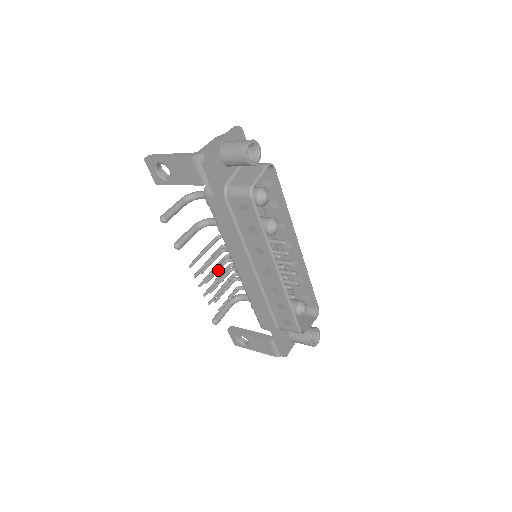
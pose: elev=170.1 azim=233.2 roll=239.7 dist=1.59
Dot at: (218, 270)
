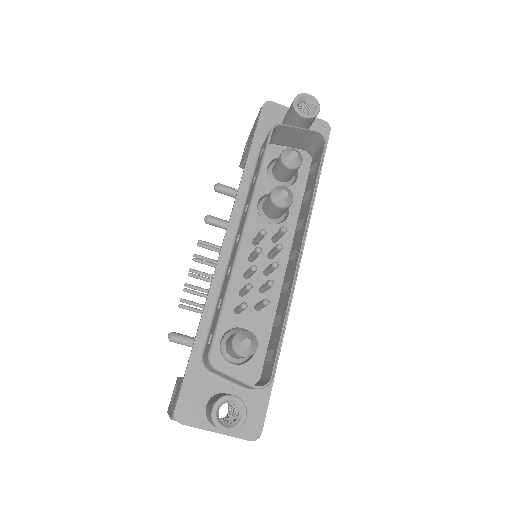
Dot at: occluded
